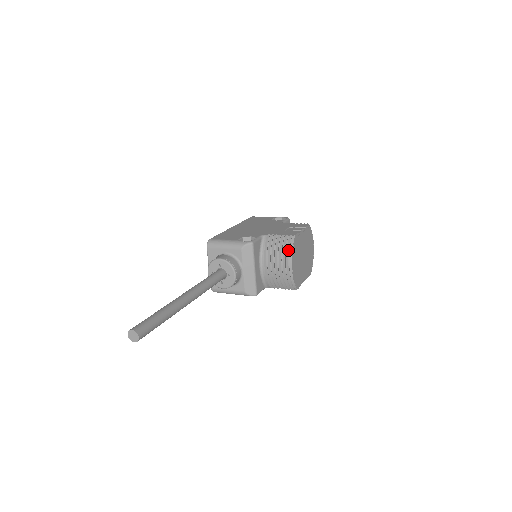
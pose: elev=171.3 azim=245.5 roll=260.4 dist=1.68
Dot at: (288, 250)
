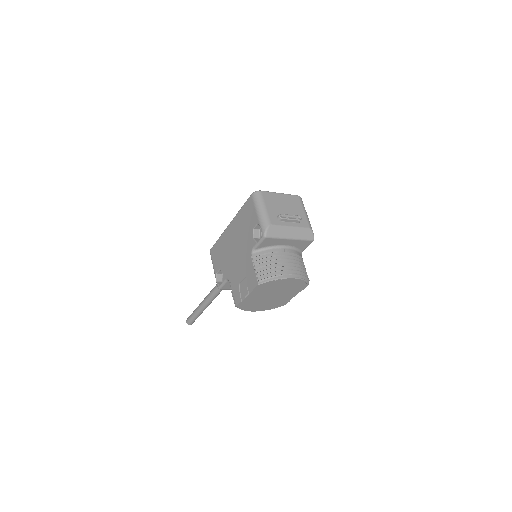
Dot at: occluded
